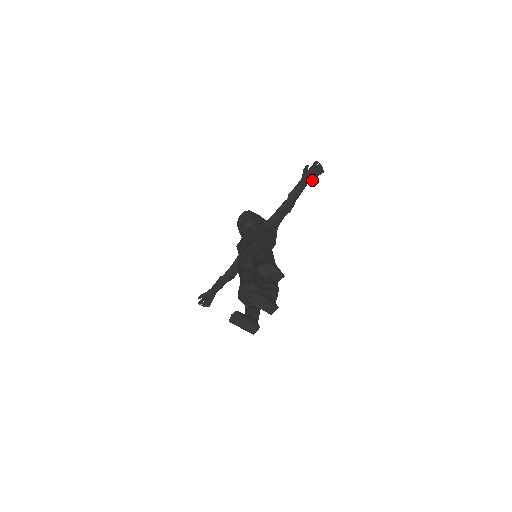
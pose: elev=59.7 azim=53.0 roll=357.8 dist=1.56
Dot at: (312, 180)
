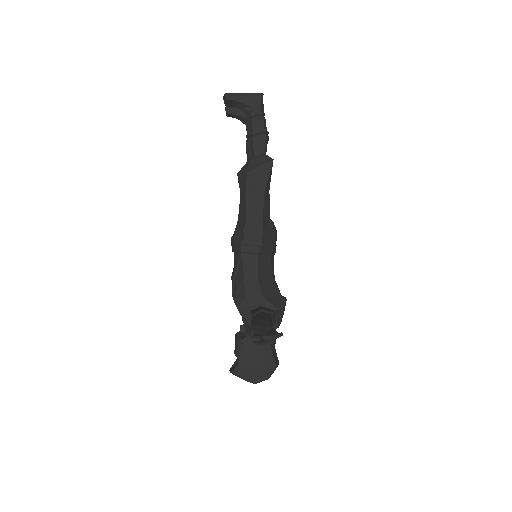
Dot at: occluded
